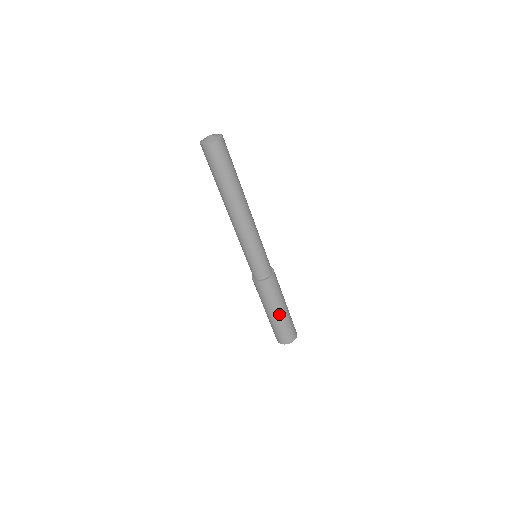
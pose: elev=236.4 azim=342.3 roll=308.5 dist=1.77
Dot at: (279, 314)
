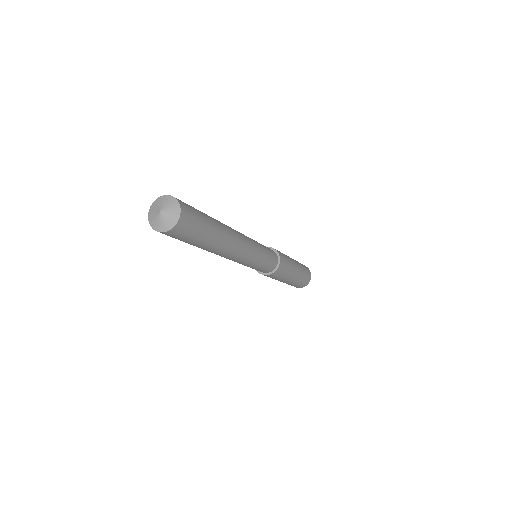
Dot at: occluded
